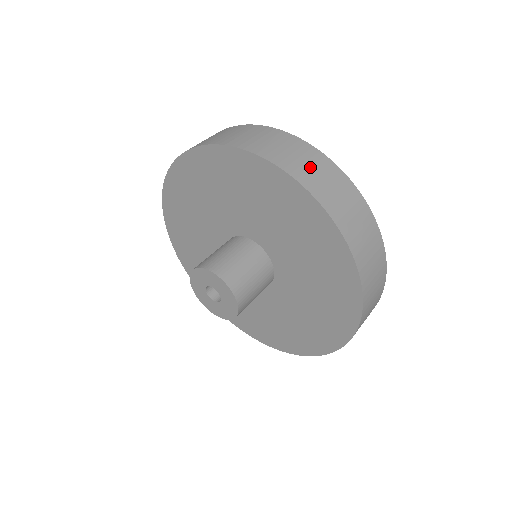
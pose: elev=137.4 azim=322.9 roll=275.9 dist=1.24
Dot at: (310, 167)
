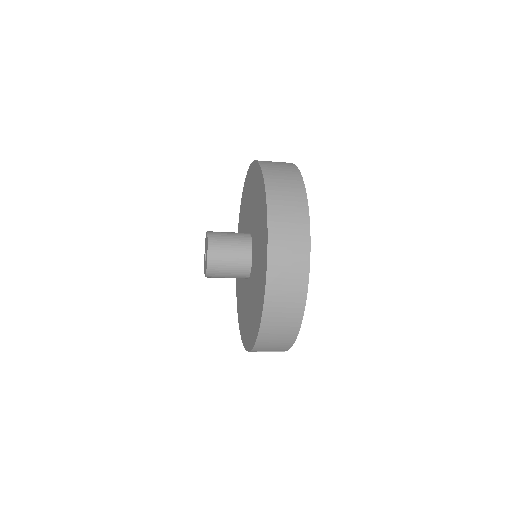
Dot at: occluded
